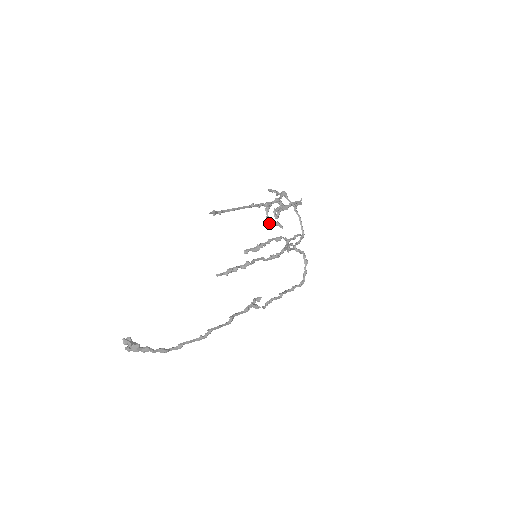
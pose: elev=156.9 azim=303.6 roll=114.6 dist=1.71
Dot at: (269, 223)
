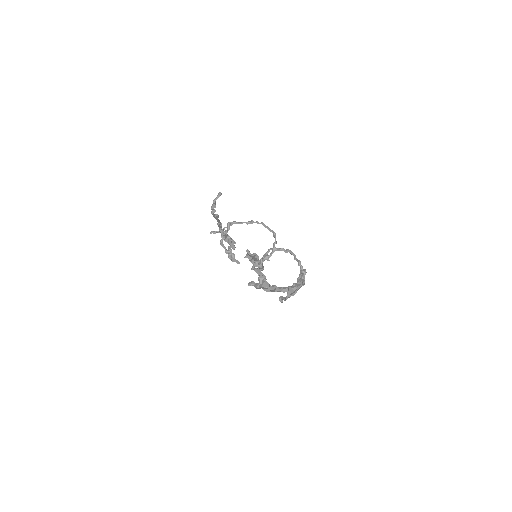
Dot at: (232, 253)
